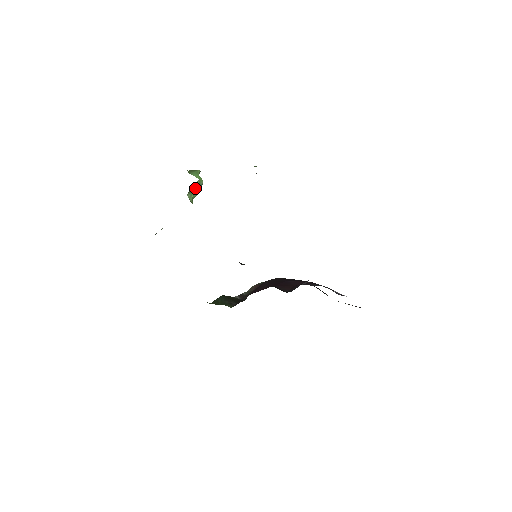
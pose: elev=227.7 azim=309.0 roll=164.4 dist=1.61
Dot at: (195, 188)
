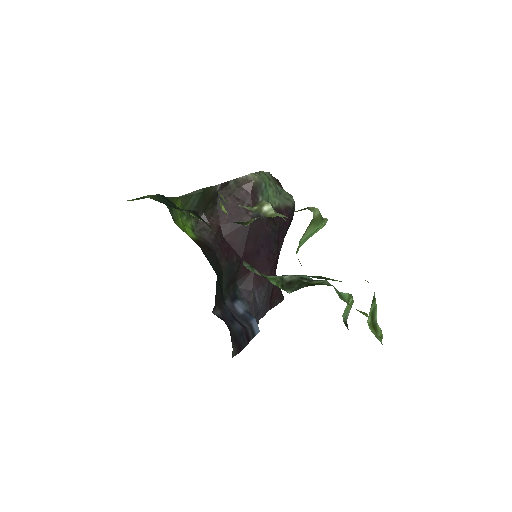
Dot at: occluded
